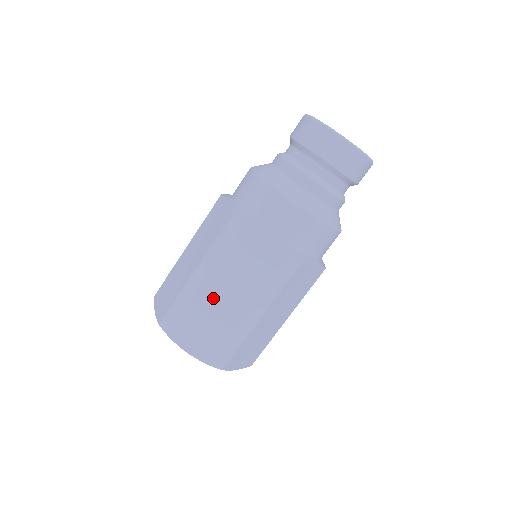
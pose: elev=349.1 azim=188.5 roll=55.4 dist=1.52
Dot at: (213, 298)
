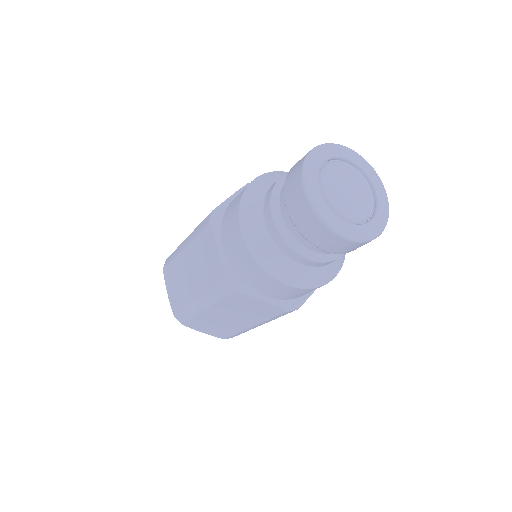
Dot at: (184, 268)
